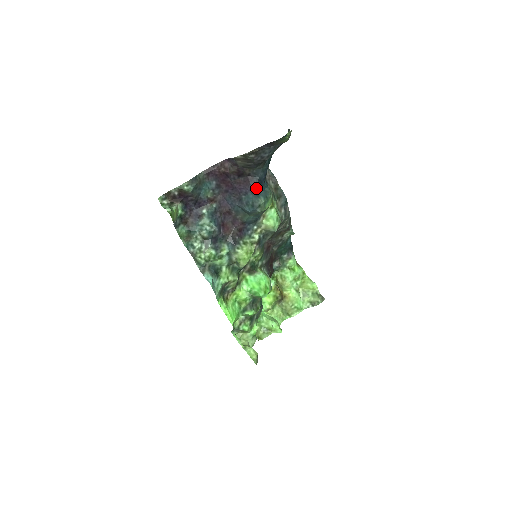
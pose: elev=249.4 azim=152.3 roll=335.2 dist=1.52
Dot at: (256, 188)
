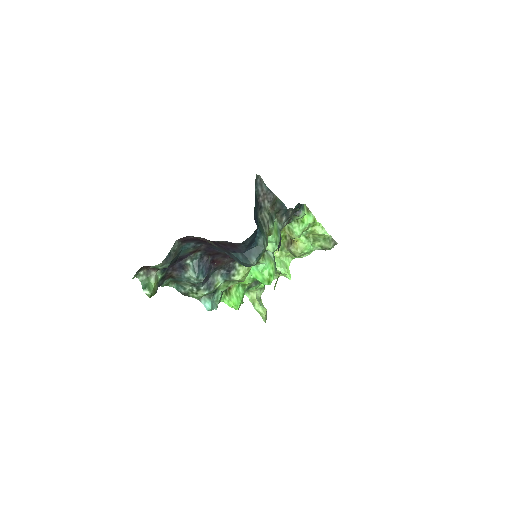
Dot at: (246, 250)
